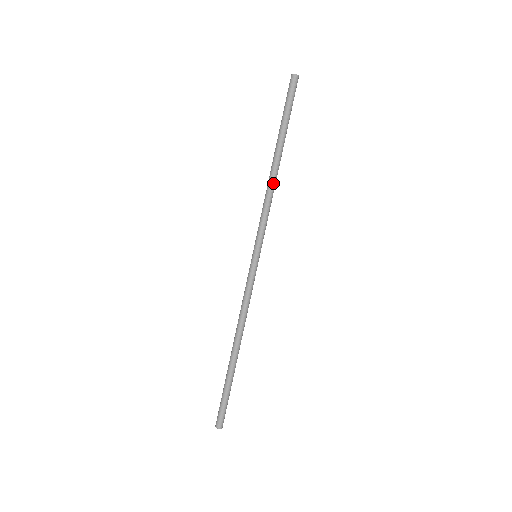
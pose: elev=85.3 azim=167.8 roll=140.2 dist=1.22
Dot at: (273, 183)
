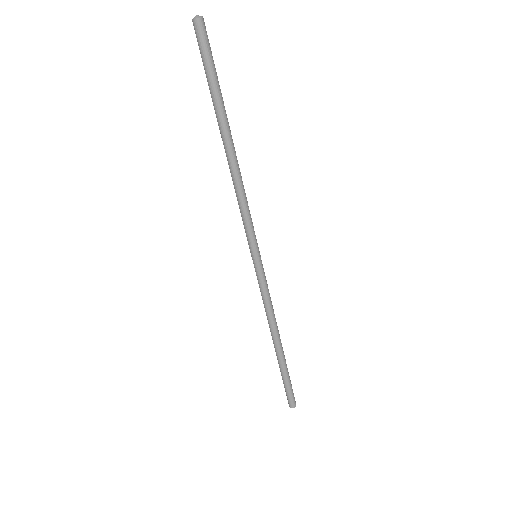
Dot at: (236, 174)
